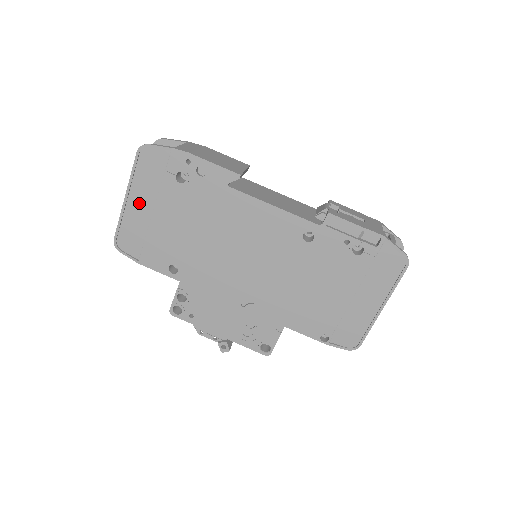
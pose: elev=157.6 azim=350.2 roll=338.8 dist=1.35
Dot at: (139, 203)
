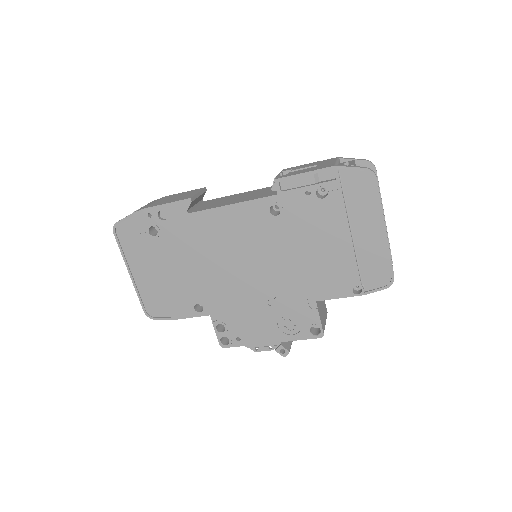
Dot at: (141, 271)
